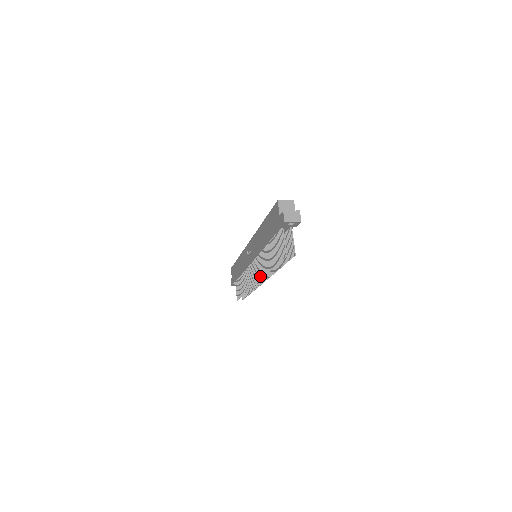
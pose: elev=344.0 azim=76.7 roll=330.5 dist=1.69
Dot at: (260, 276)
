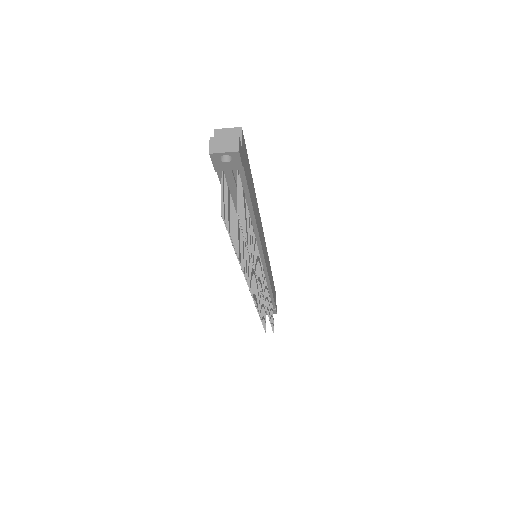
Dot at: occluded
